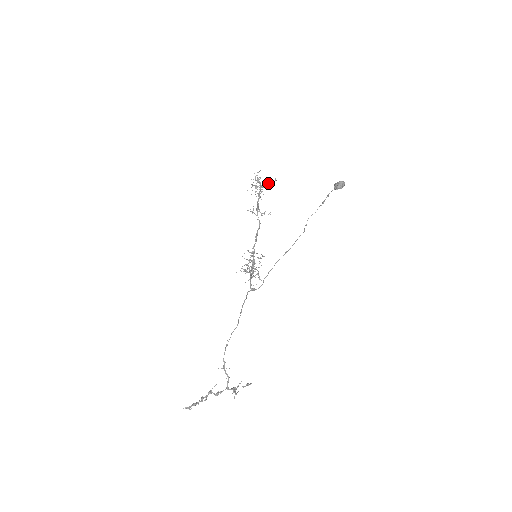
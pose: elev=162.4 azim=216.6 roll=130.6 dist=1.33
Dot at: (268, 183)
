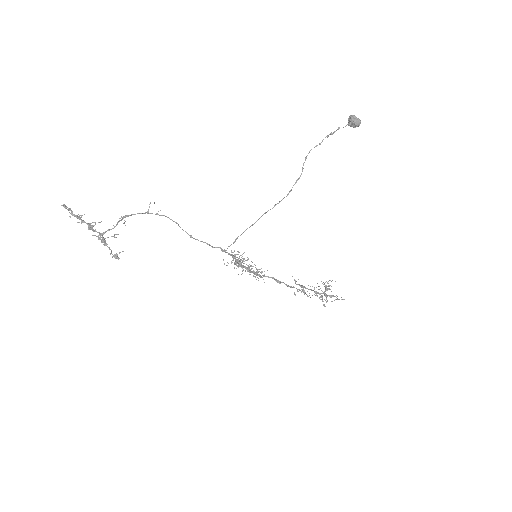
Dot at: occluded
